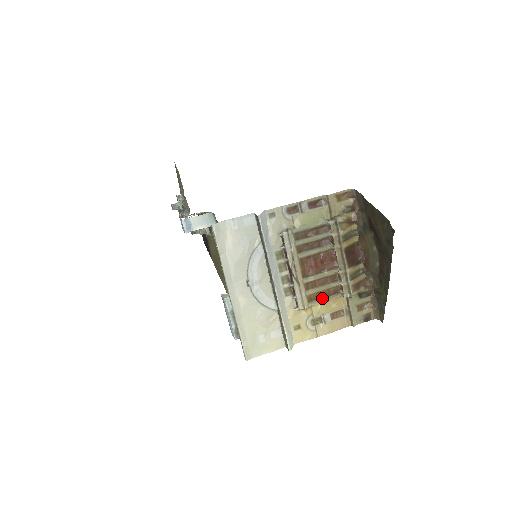
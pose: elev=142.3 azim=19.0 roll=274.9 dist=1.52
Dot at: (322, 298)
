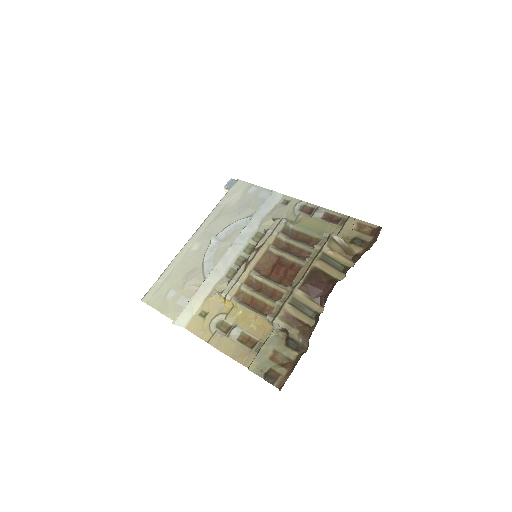
Dot at: (251, 307)
